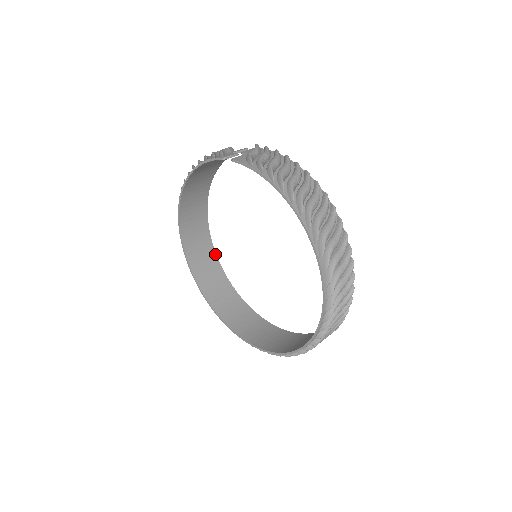
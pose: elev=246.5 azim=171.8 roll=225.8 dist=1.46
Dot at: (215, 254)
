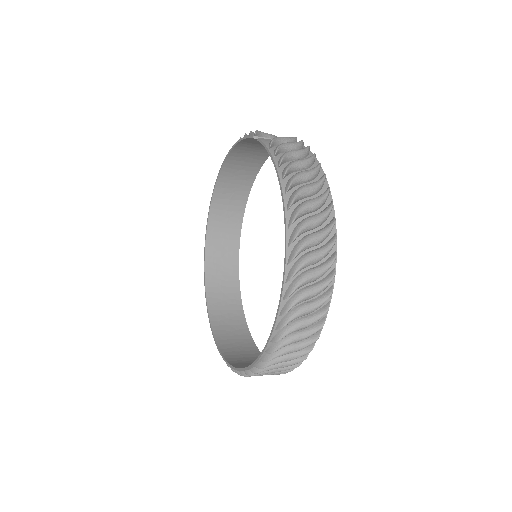
Dot at: (238, 251)
